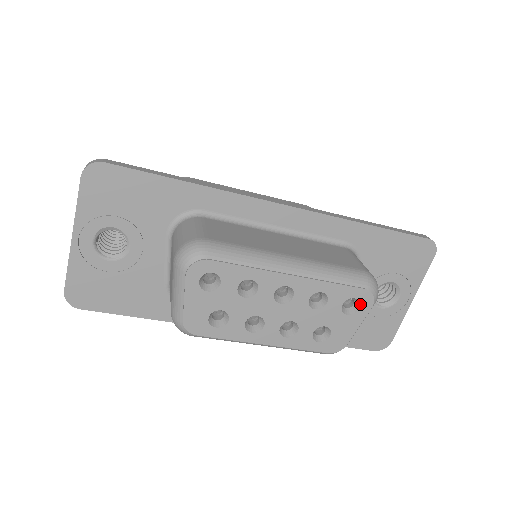
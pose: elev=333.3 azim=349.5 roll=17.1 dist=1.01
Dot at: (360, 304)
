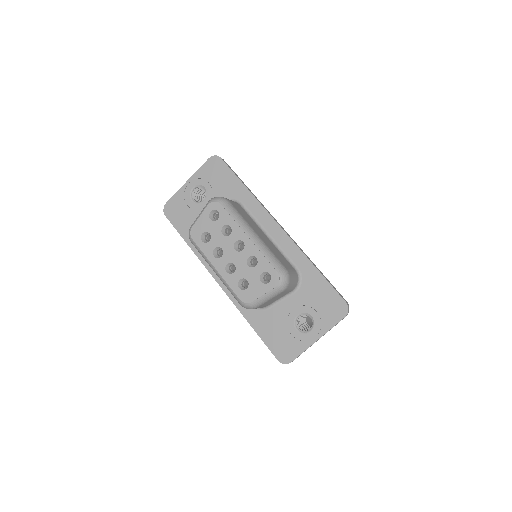
Dot at: (271, 280)
